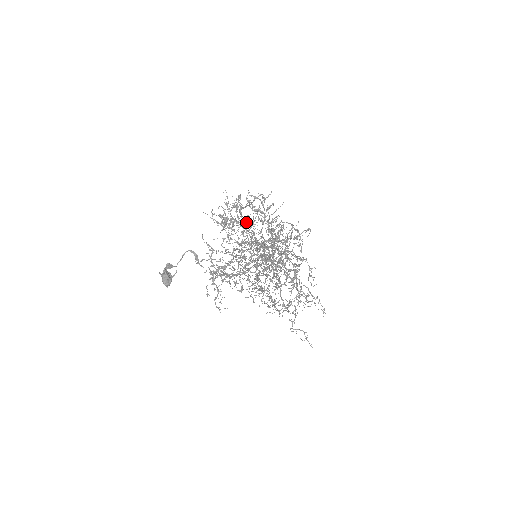
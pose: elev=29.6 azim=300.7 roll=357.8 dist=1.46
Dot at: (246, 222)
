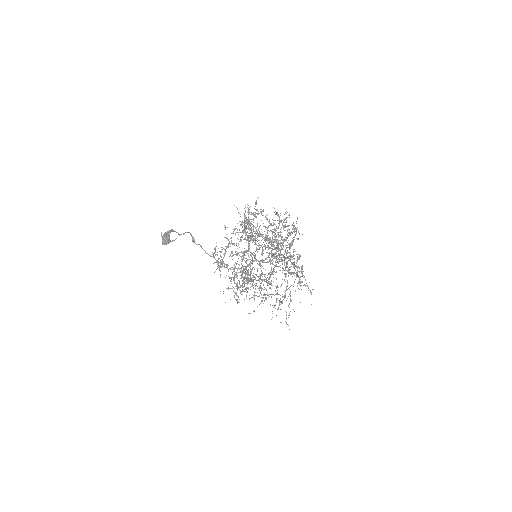
Dot at: occluded
